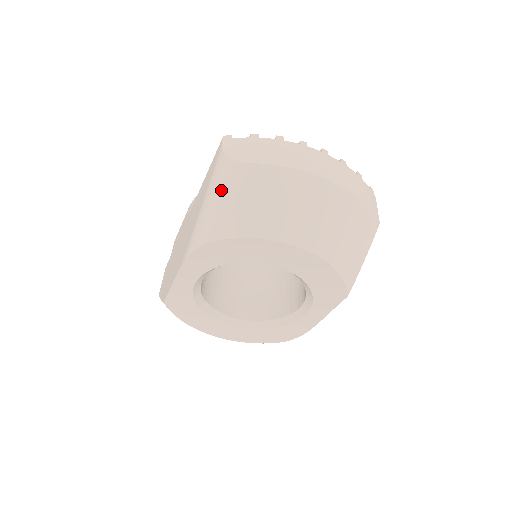
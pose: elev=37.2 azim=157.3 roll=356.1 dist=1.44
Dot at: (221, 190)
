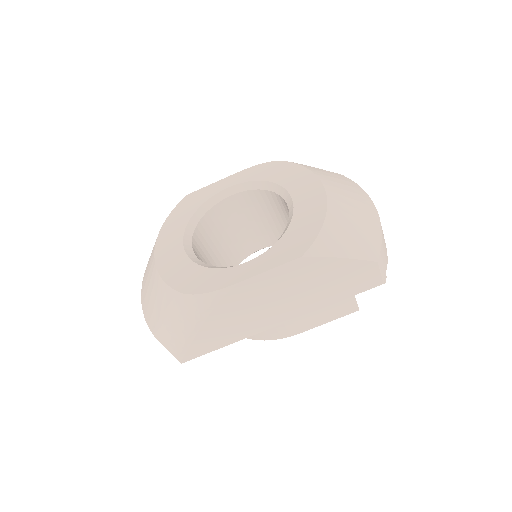
Dot at: occluded
